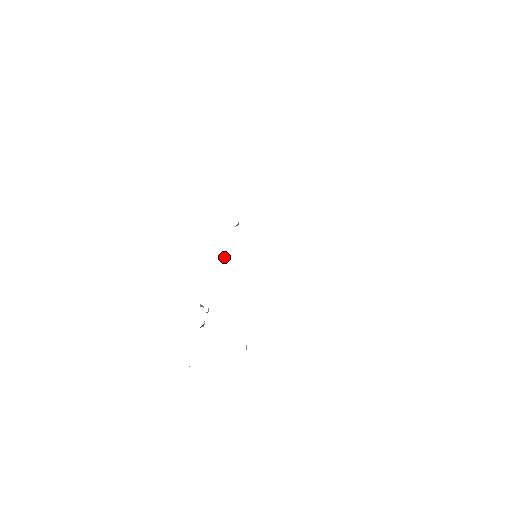
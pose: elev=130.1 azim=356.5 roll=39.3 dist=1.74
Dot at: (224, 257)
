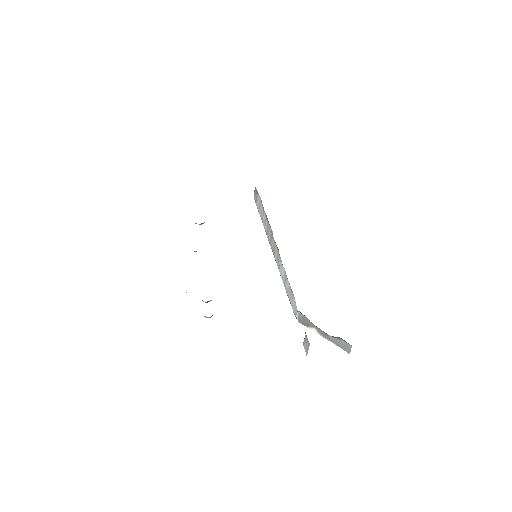
Dot at: occluded
